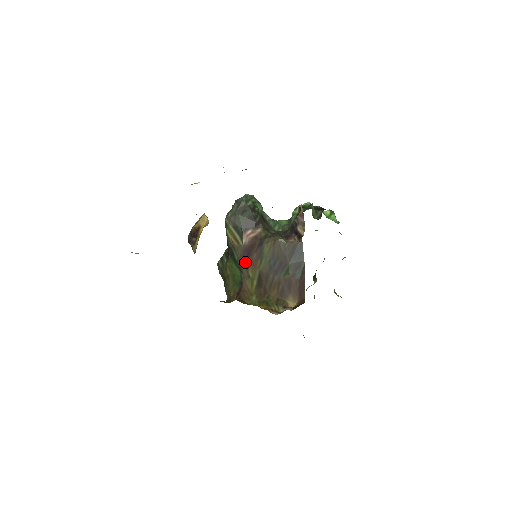
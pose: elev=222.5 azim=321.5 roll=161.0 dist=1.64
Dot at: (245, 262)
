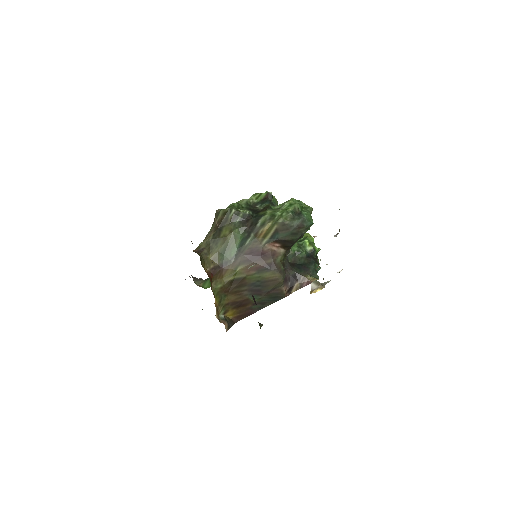
Dot at: (247, 258)
